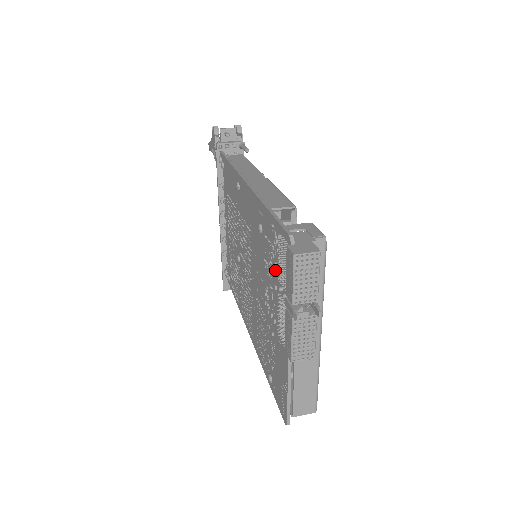
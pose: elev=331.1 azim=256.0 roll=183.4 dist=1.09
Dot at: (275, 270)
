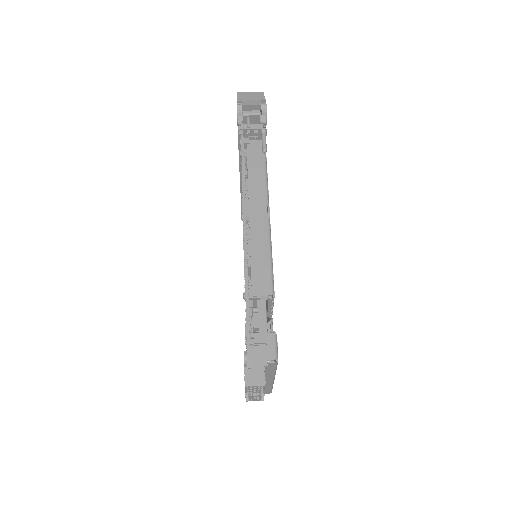
Dot at: occluded
